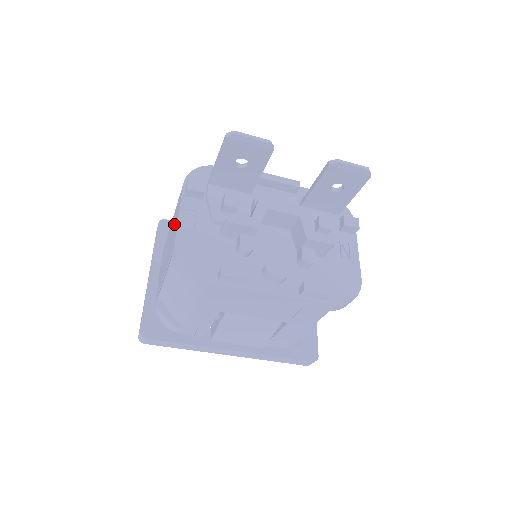
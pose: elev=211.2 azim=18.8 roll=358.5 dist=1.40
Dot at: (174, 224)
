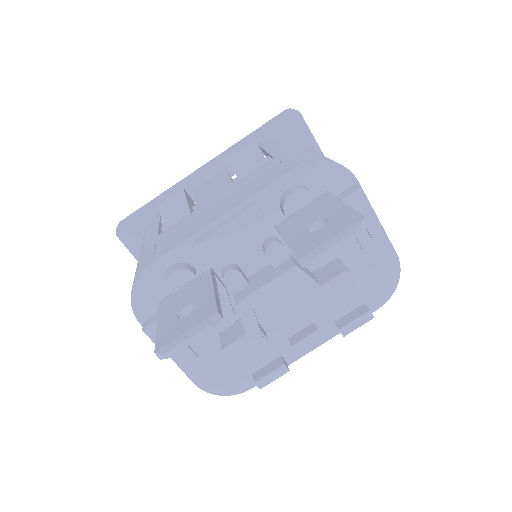
Dot at: occluded
